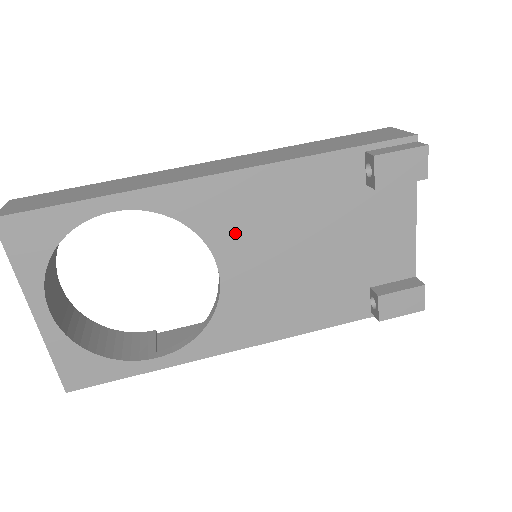
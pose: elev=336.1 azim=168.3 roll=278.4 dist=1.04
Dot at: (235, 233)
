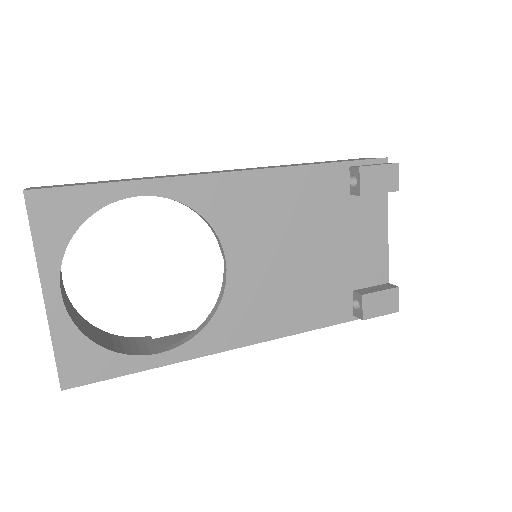
Dot at: (243, 228)
